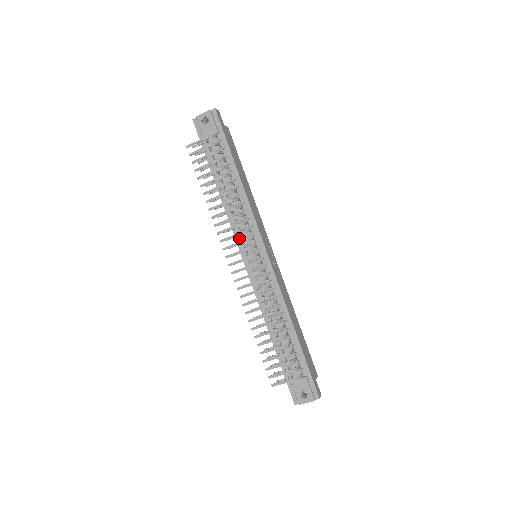
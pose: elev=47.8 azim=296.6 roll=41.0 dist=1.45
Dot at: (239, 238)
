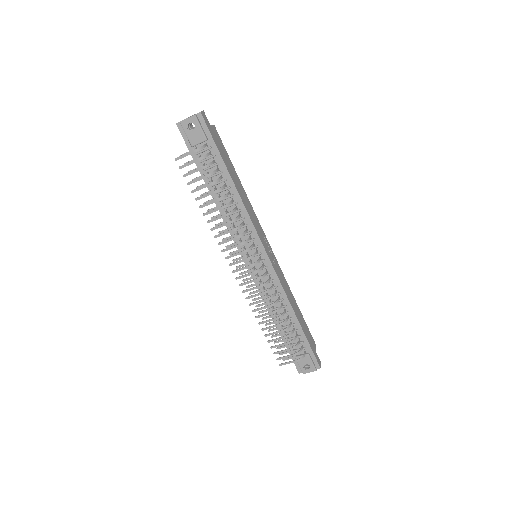
Dot at: occluded
